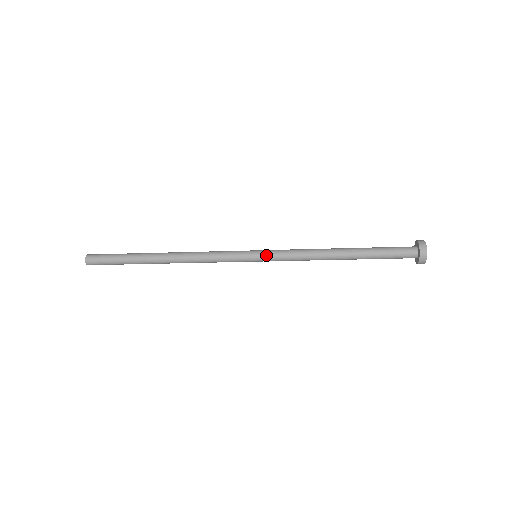
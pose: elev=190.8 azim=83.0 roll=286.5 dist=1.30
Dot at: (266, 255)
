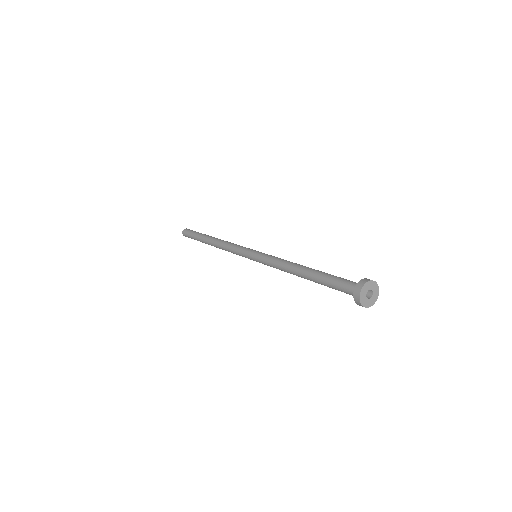
Dot at: (257, 257)
